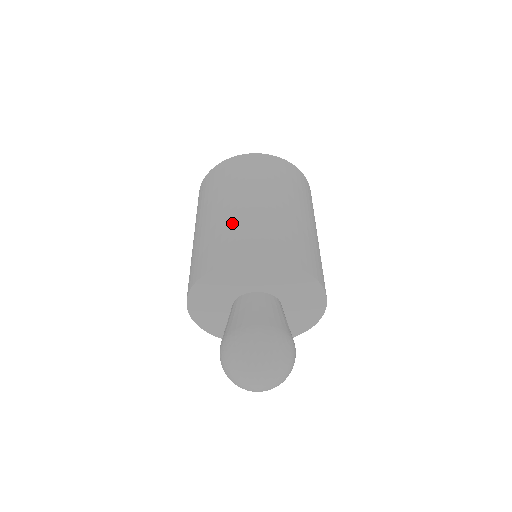
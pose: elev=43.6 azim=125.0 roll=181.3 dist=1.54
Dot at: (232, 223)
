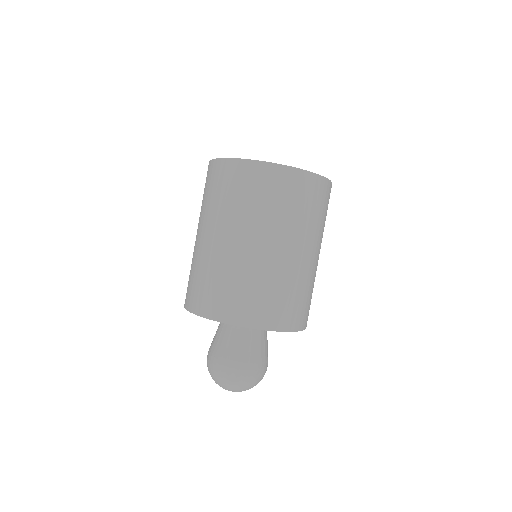
Dot at: (192, 261)
